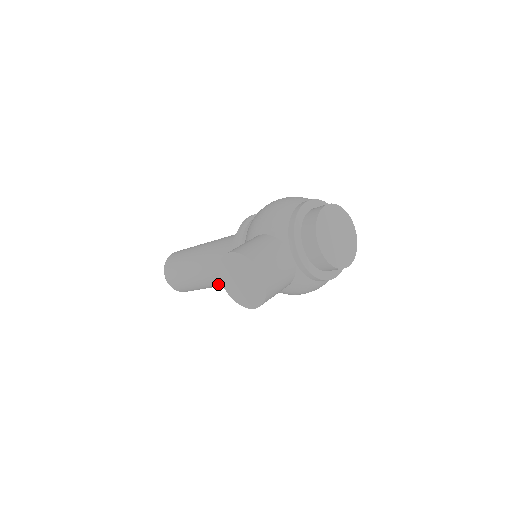
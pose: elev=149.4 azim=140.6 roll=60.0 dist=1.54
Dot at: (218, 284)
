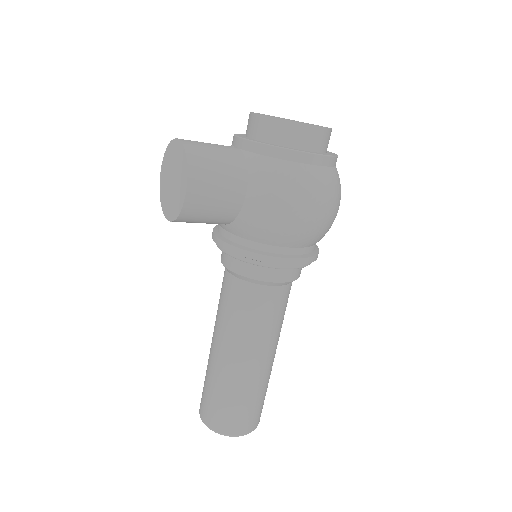
Dot at: (238, 343)
